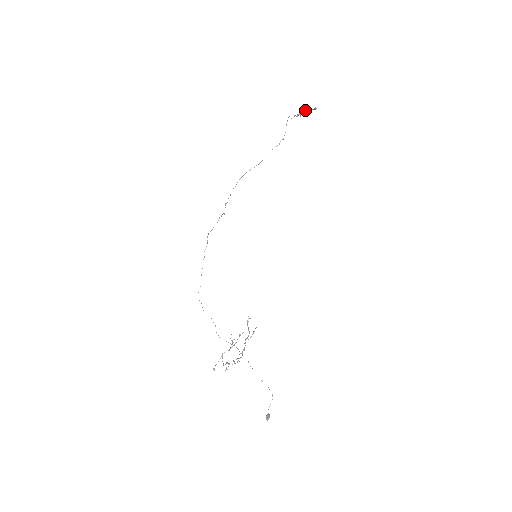
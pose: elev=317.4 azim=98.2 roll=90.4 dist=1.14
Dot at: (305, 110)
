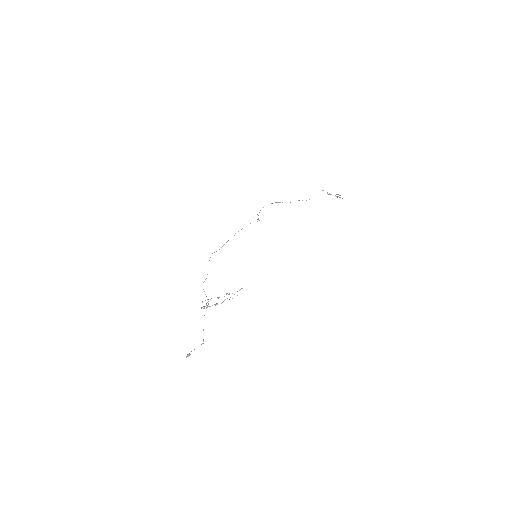
Dot at: occluded
